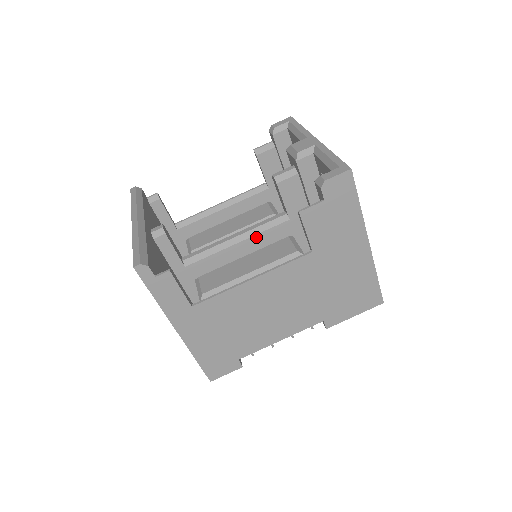
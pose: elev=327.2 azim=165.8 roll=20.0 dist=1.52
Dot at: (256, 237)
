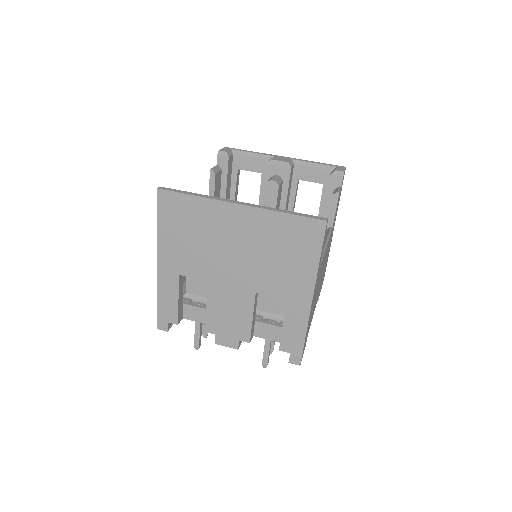
Dot at: occluded
